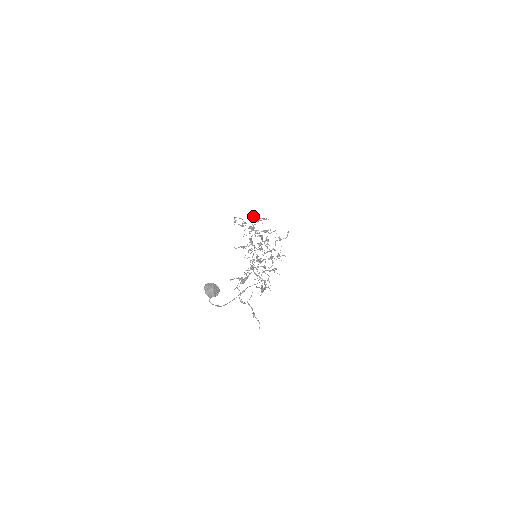
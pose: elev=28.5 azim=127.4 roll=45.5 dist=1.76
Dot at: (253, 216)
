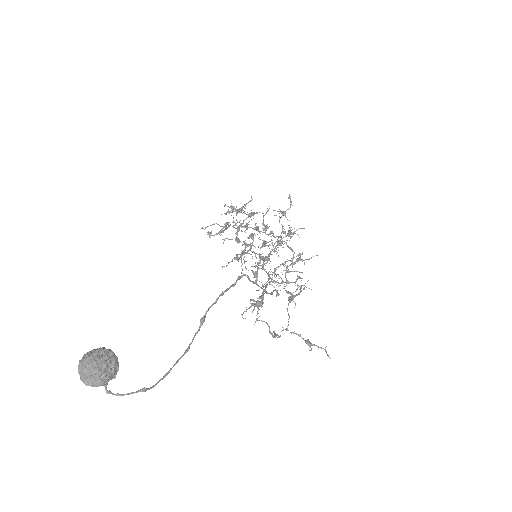
Dot at: (229, 211)
